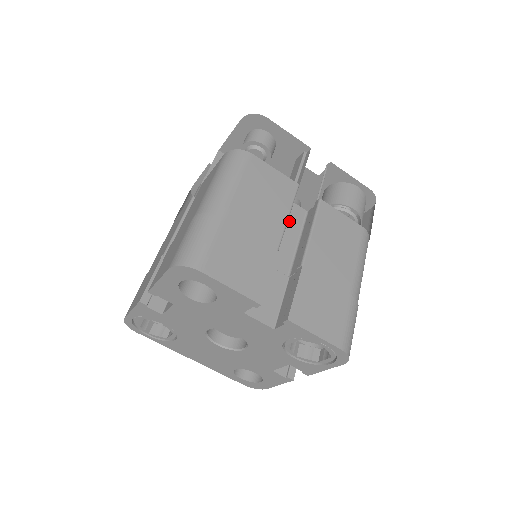
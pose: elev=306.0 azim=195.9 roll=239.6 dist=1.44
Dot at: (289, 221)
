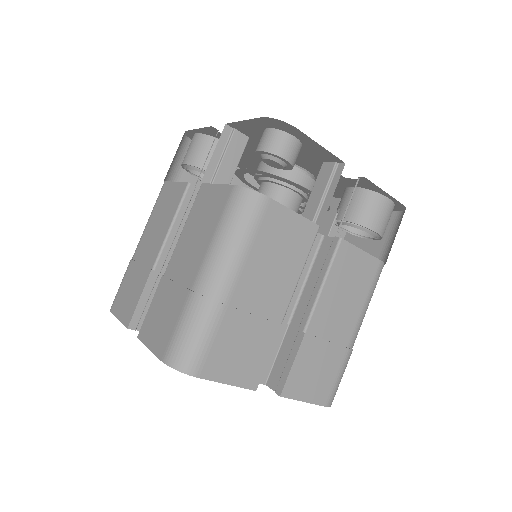
Dot at: occluded
